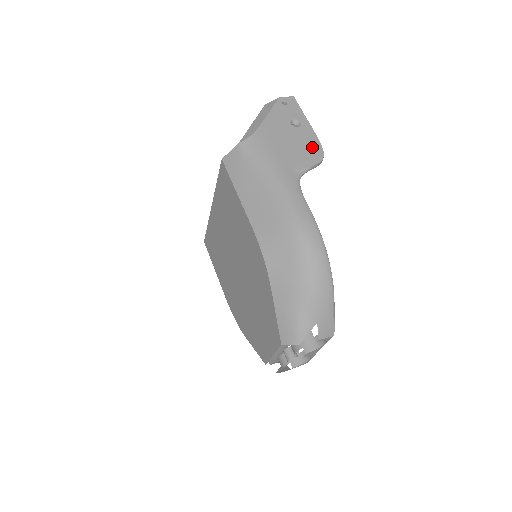
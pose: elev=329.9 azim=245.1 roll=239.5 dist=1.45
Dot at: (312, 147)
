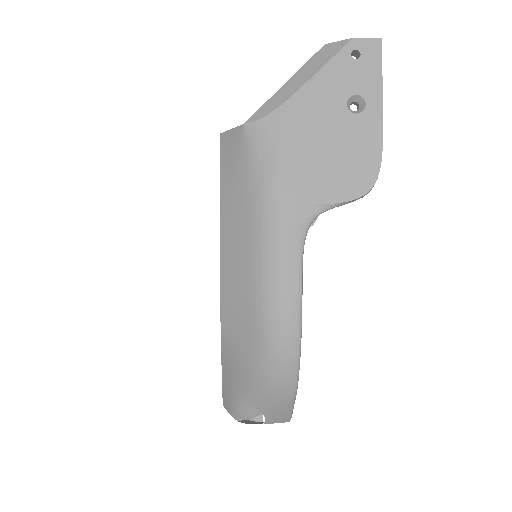
Dot at: (362, 162)
